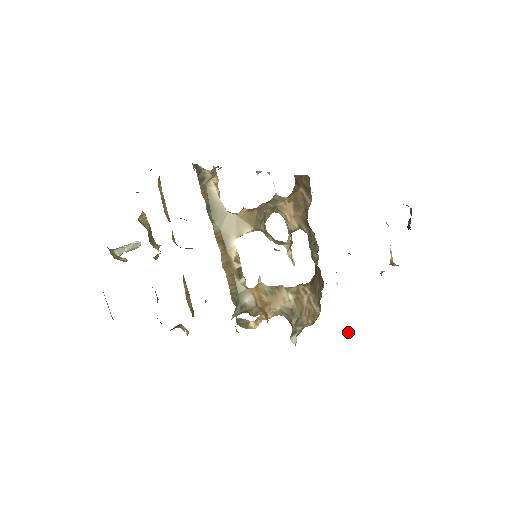
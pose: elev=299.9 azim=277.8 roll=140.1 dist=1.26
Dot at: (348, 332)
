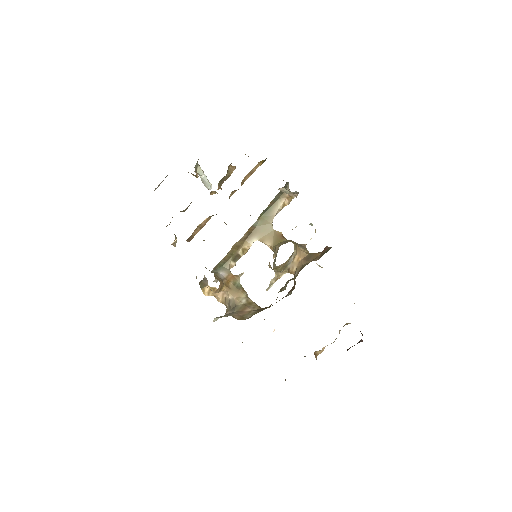
Dot at: occluded
